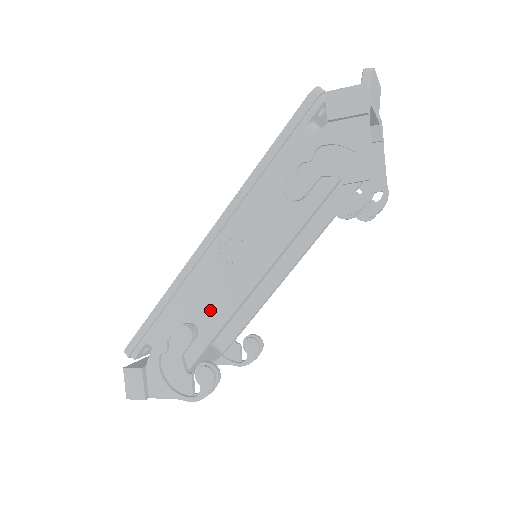
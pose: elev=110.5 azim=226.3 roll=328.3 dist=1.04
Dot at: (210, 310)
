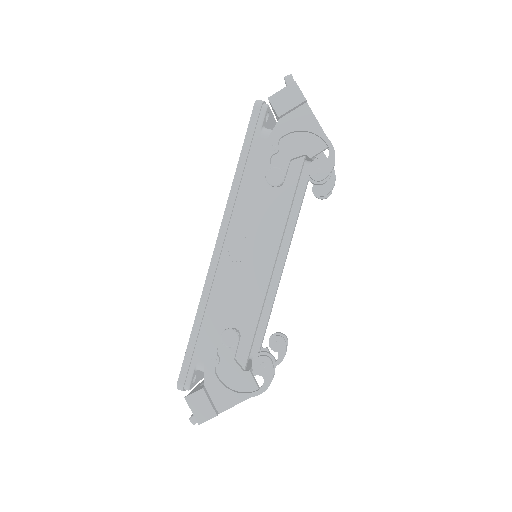
Dot at: (242, 309)
